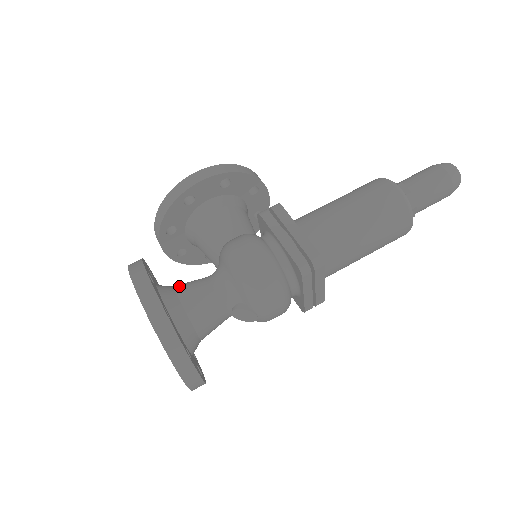
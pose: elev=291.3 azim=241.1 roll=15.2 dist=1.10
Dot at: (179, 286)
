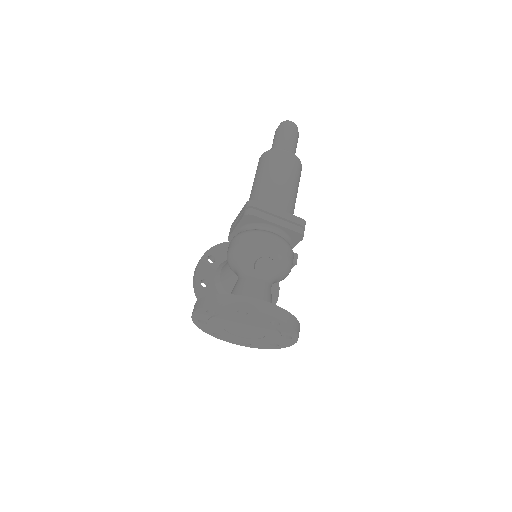
Dot at: occluded
